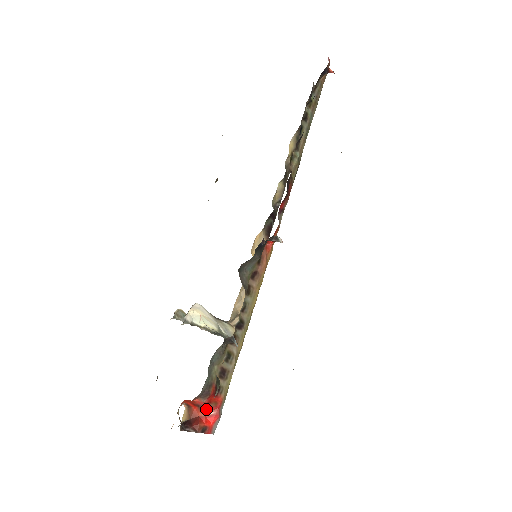
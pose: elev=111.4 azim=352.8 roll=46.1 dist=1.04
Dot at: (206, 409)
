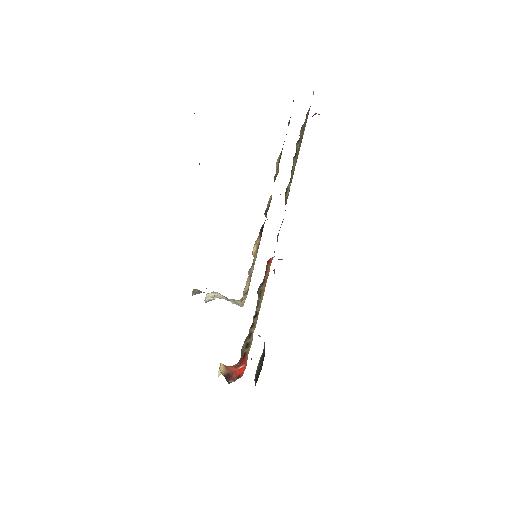
Dot at: (239, 366)
